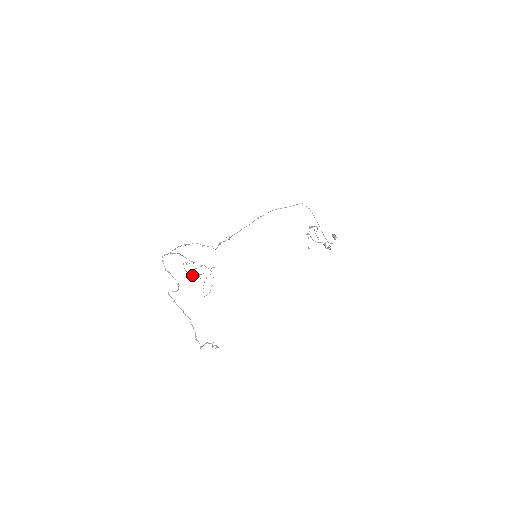
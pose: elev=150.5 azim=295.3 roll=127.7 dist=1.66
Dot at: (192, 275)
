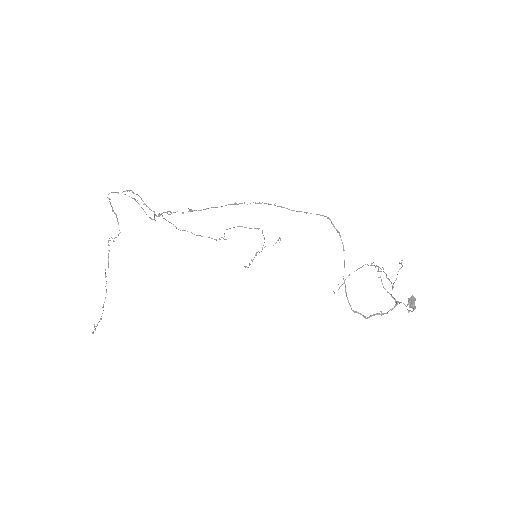
Dot at: (224, 233)
